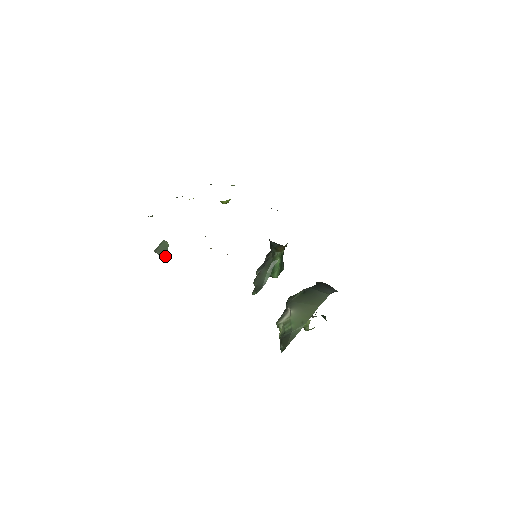
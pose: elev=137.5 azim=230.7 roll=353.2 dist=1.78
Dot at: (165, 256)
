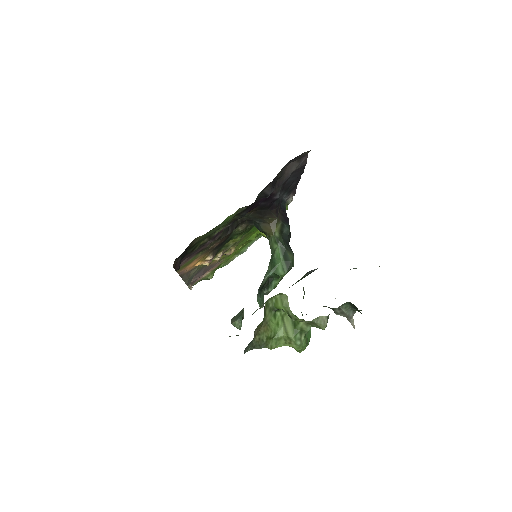
Dot at: (238, 323)
